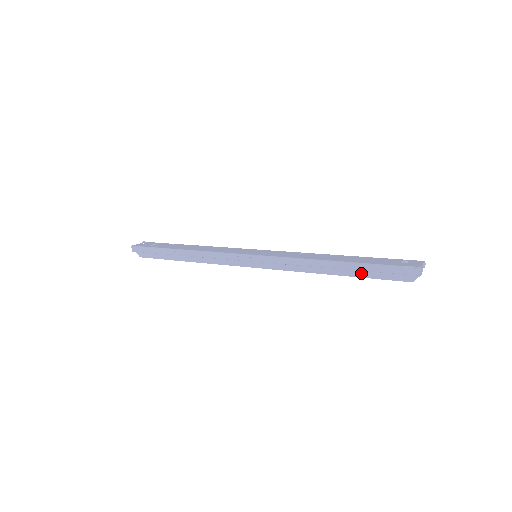
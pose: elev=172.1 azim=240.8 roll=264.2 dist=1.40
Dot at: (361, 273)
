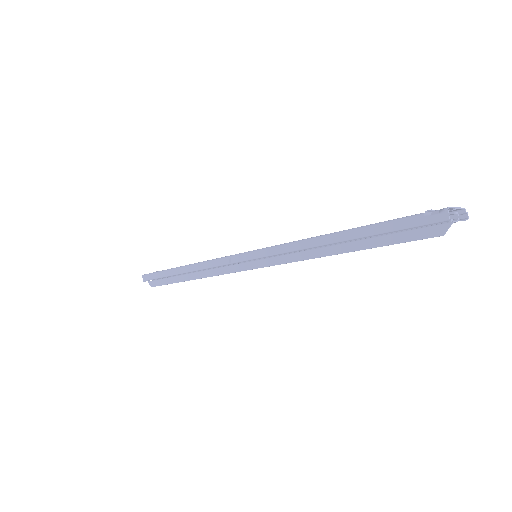
Dot at: (372, 241)
